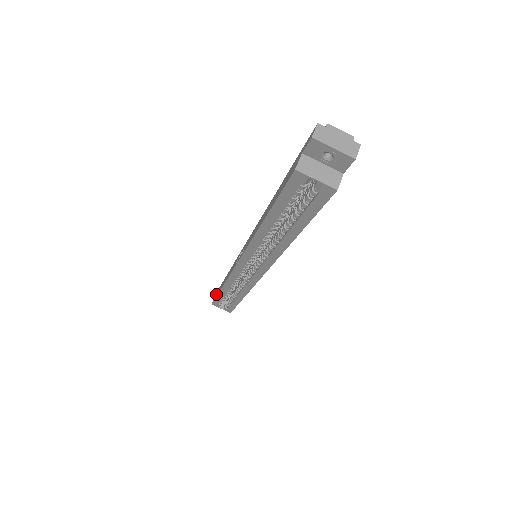
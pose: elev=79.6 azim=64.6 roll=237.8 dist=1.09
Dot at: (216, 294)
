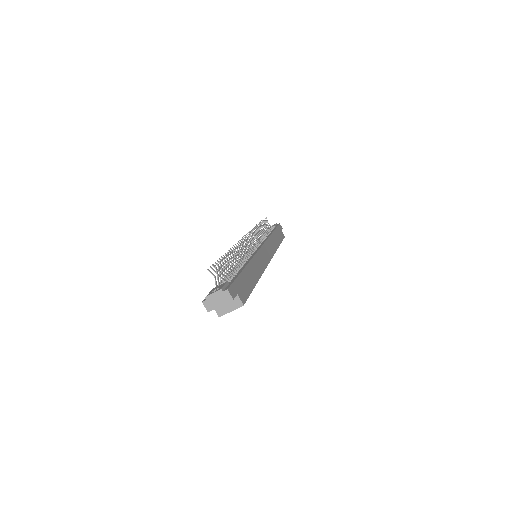
Dot at: occluded
